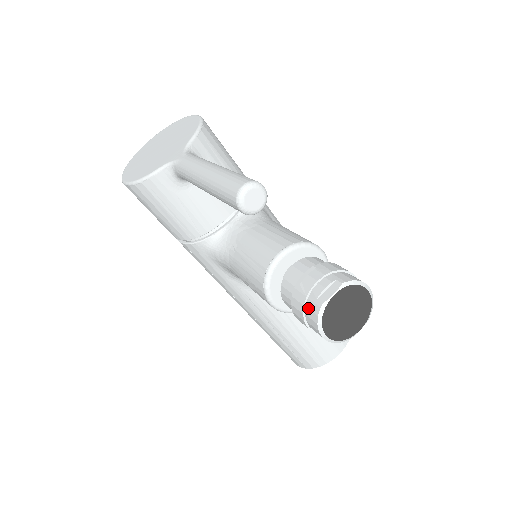
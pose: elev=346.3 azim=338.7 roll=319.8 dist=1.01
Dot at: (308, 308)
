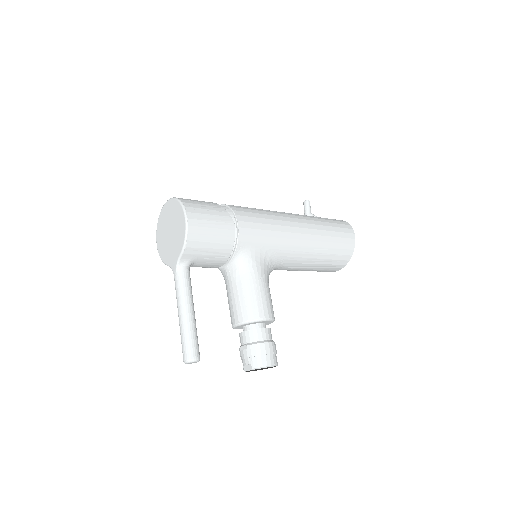
Dot at: occluded
